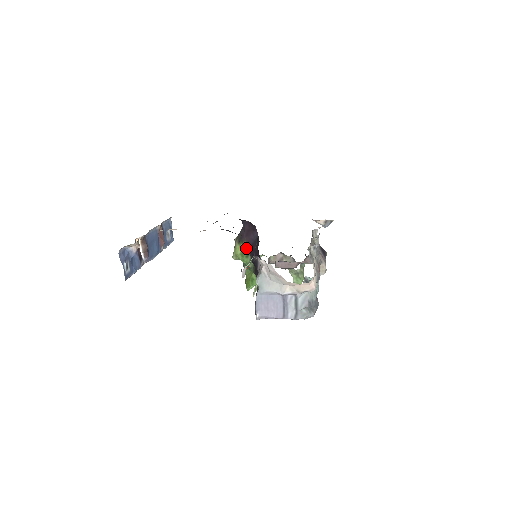
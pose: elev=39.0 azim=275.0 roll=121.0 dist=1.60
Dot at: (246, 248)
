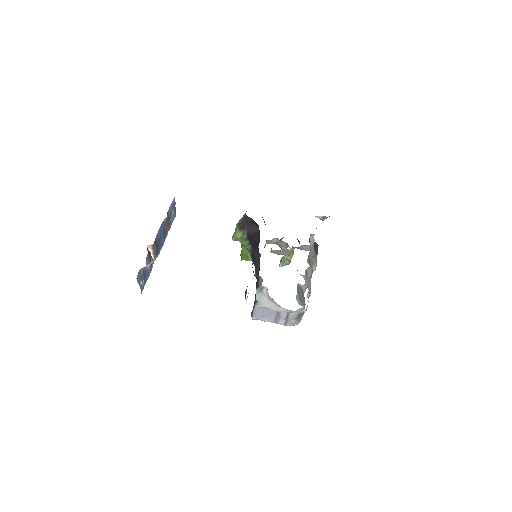
Dot at: (246, 235)
